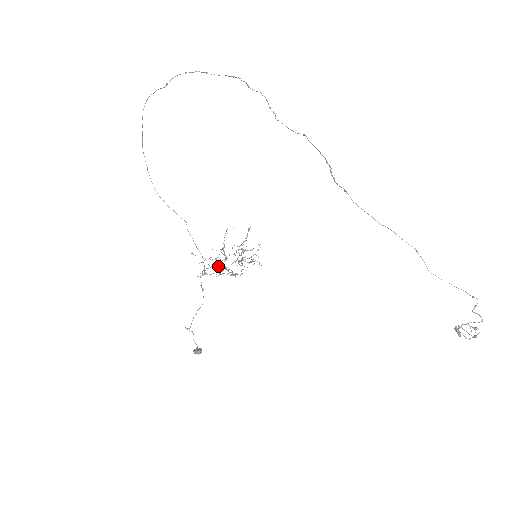
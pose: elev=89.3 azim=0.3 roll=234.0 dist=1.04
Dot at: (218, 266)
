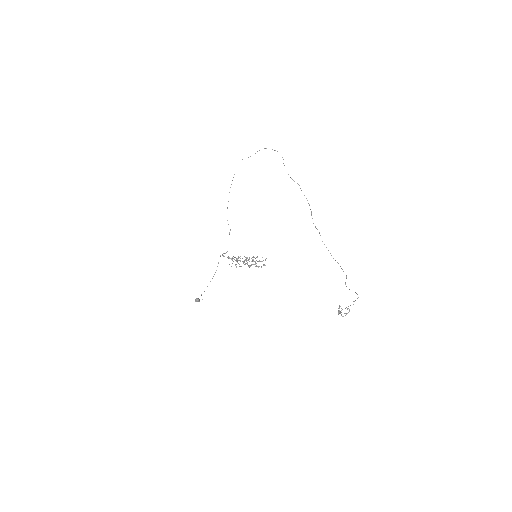
Dot at: occluded
